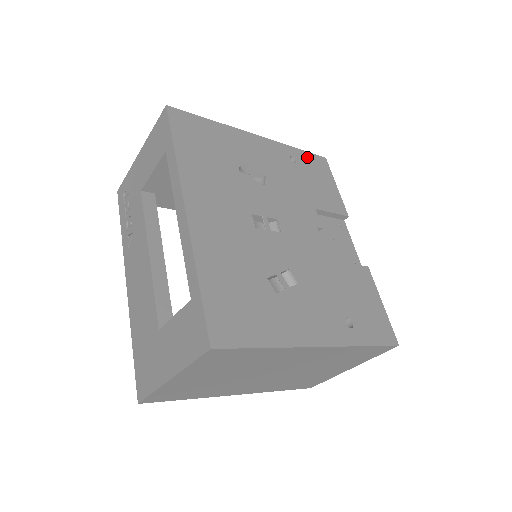
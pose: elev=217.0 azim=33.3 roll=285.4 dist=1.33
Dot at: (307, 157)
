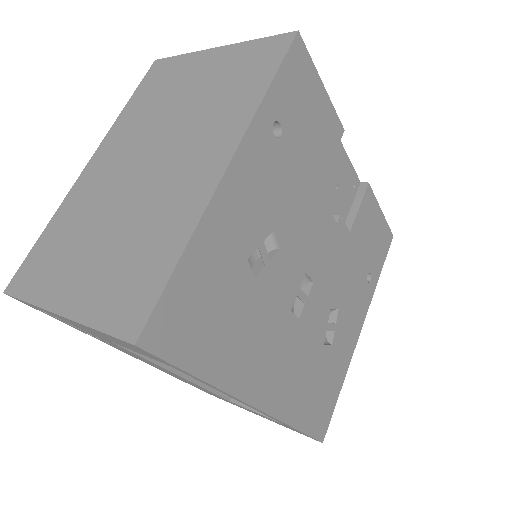
Dot at: (285, 84)
